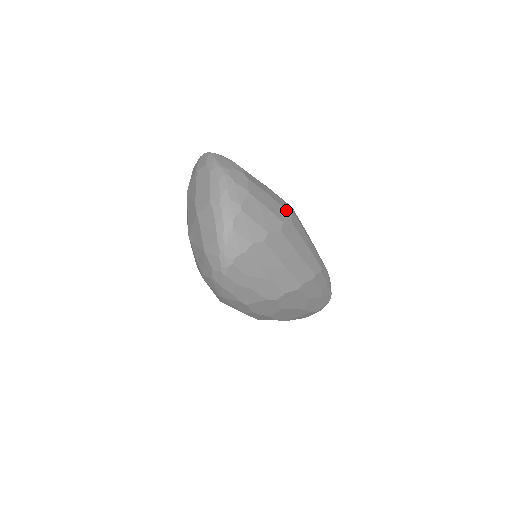
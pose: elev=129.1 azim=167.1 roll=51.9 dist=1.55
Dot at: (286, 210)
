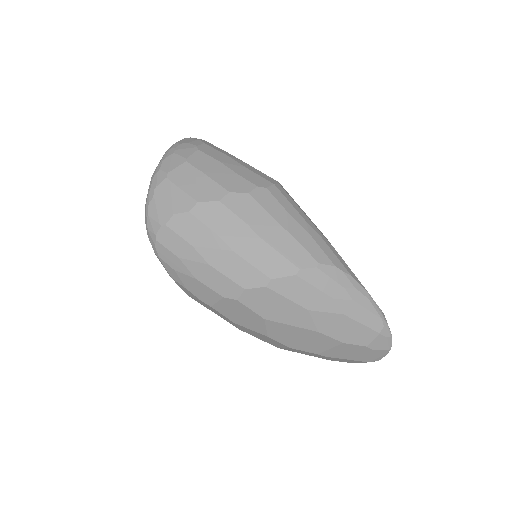
Dot at: (248, 181)
